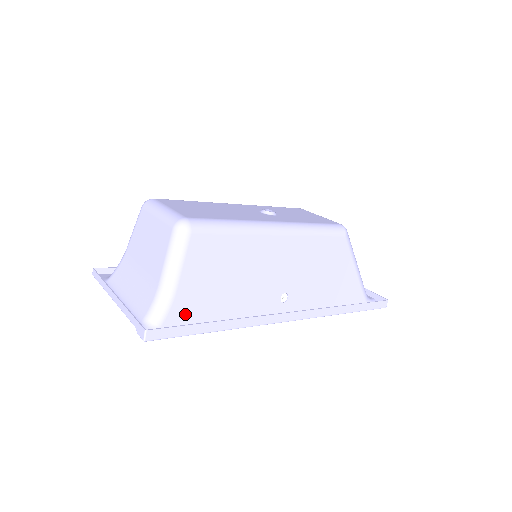
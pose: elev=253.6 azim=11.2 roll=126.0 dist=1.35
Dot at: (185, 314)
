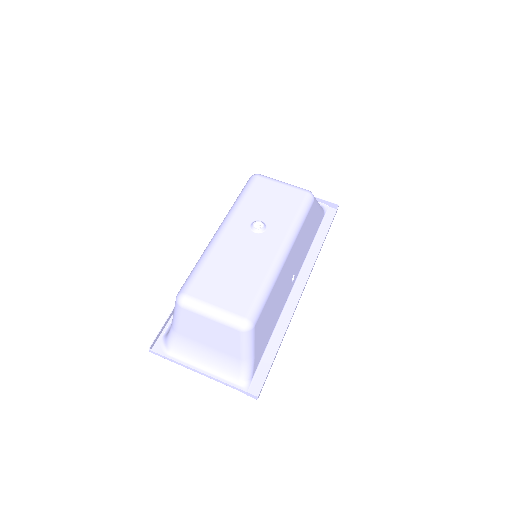
Dot at: (259, 356)
